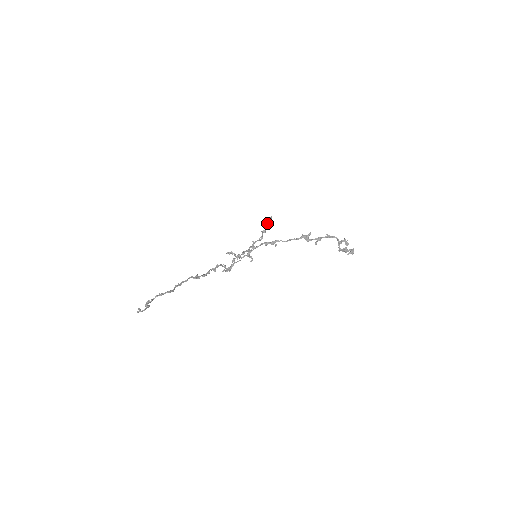
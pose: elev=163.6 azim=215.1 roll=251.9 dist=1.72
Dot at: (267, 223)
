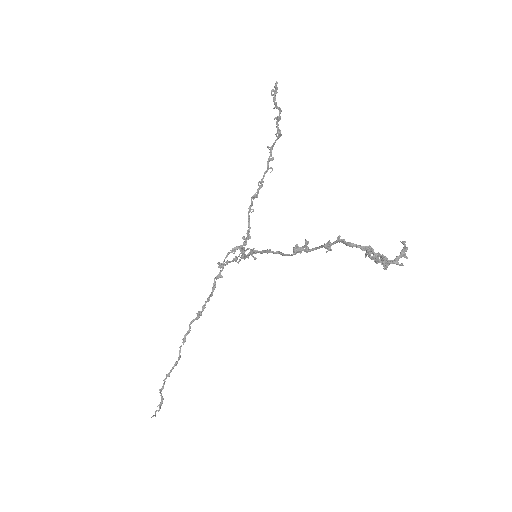
Dot at: occluded
